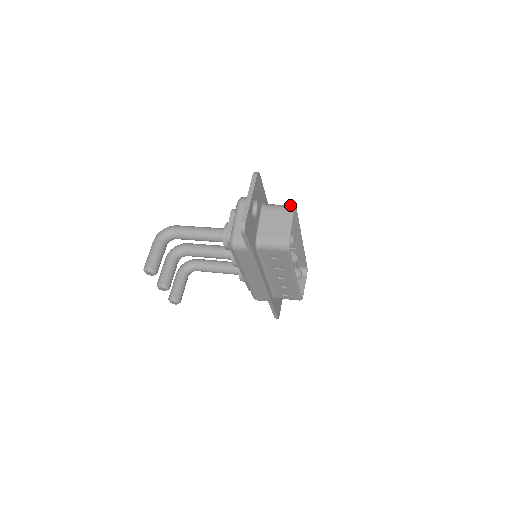
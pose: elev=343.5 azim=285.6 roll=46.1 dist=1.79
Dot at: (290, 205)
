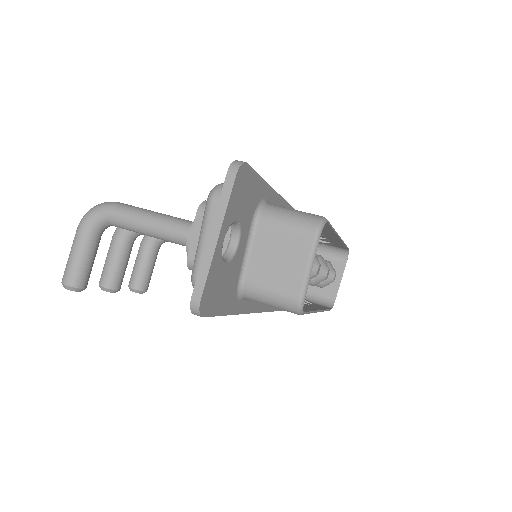
Dot at: (313, 219)
